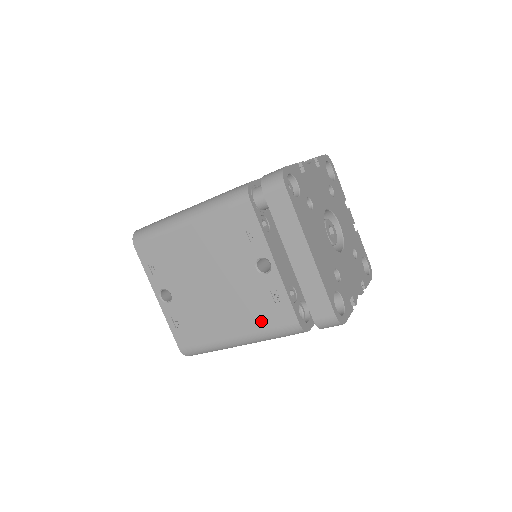
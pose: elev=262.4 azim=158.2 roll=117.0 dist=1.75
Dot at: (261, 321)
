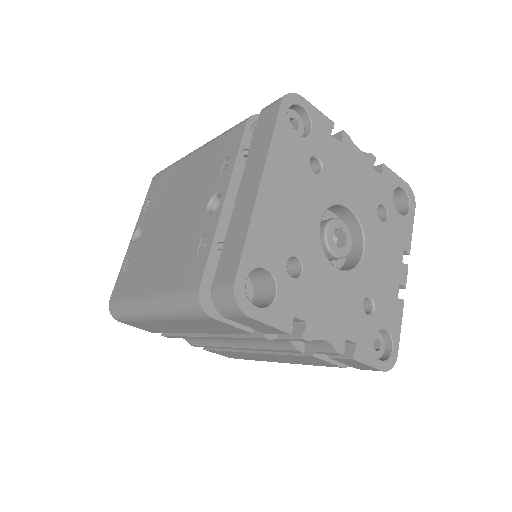
Dot at: (174, 277)
